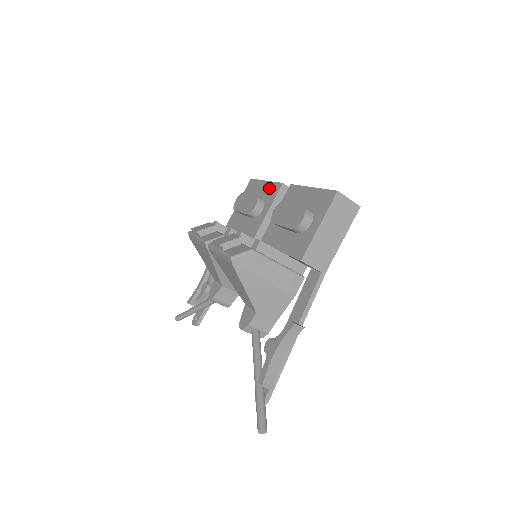
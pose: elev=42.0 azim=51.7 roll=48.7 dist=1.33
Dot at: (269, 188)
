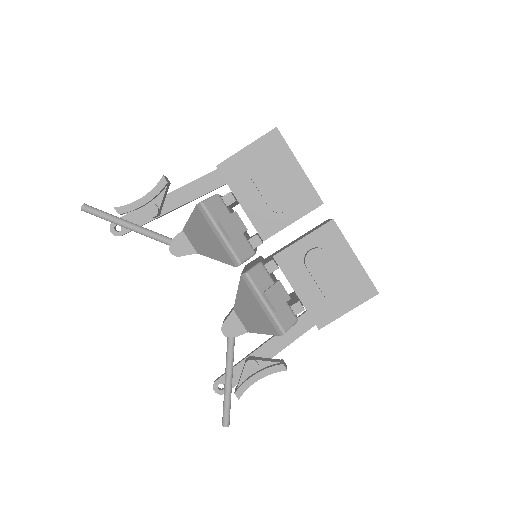
Dot at: (303, 187)
